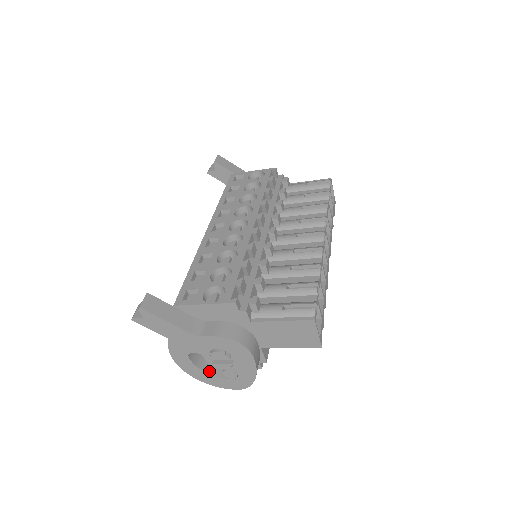
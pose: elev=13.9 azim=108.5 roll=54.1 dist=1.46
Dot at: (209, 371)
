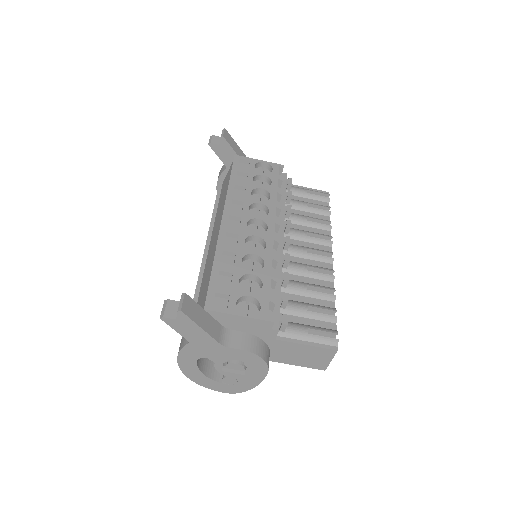
Dot at: (207, 373)
